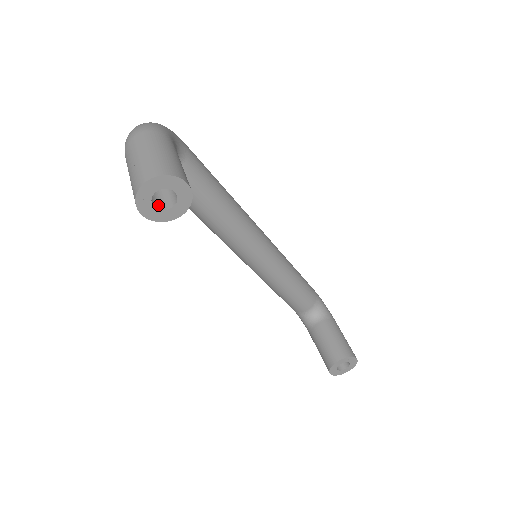
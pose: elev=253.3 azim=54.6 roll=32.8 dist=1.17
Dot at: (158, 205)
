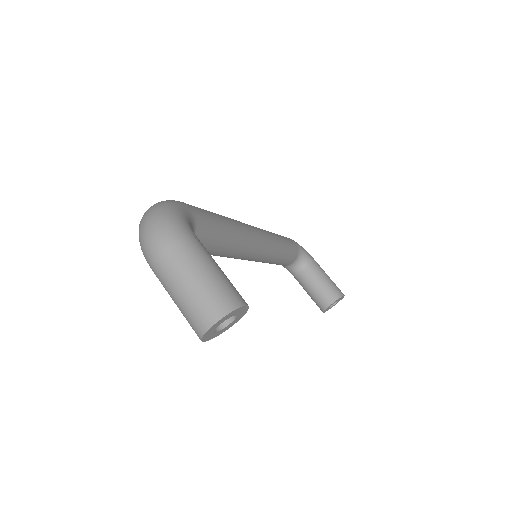
Dot at: occluded
